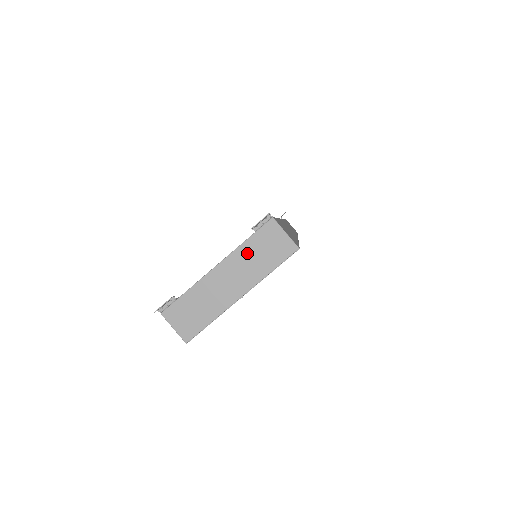
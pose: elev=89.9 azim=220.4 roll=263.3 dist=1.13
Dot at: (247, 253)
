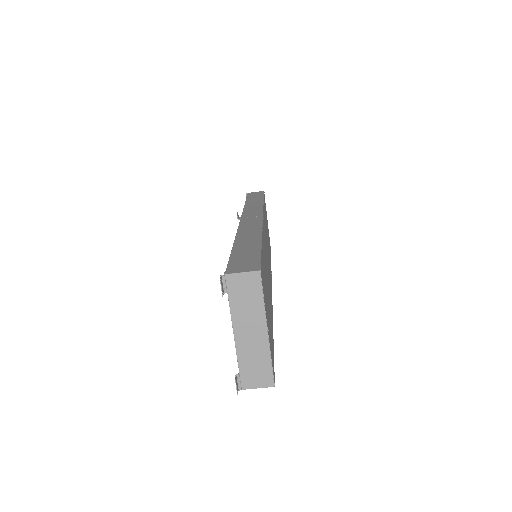
Dot at: (239, 308)
